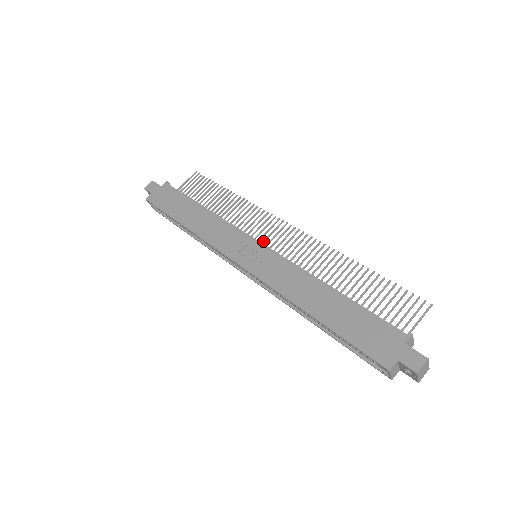
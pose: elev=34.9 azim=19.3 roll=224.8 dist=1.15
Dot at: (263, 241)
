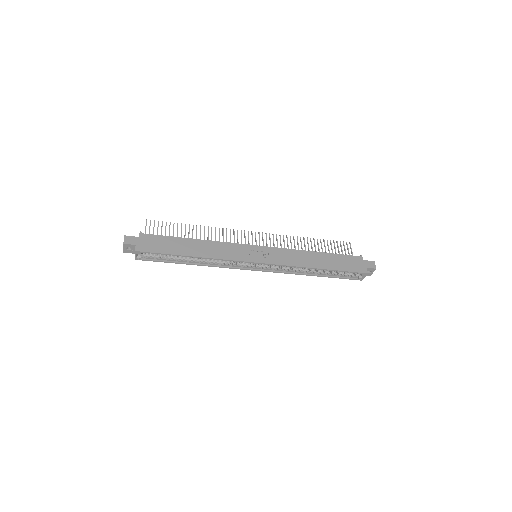
Dot at: occluded
